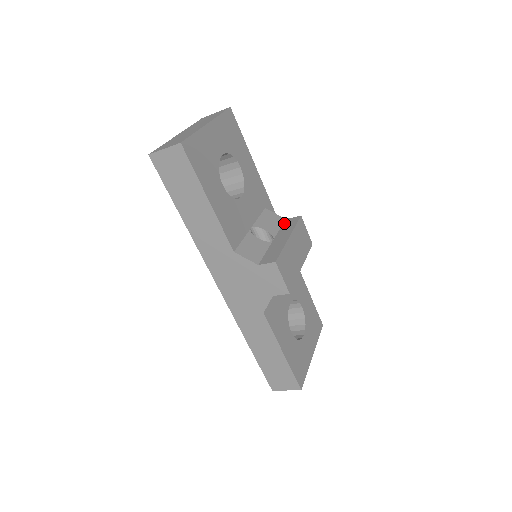
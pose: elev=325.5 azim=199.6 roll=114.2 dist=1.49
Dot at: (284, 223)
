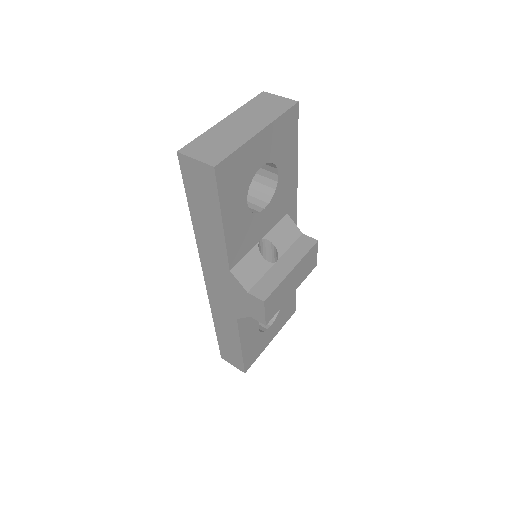
Dot at: (298, 240)
